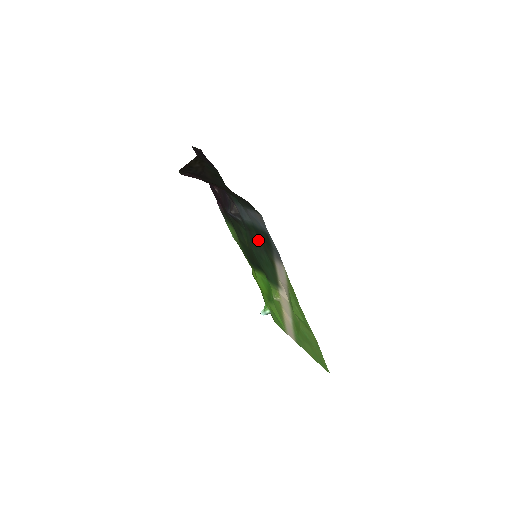
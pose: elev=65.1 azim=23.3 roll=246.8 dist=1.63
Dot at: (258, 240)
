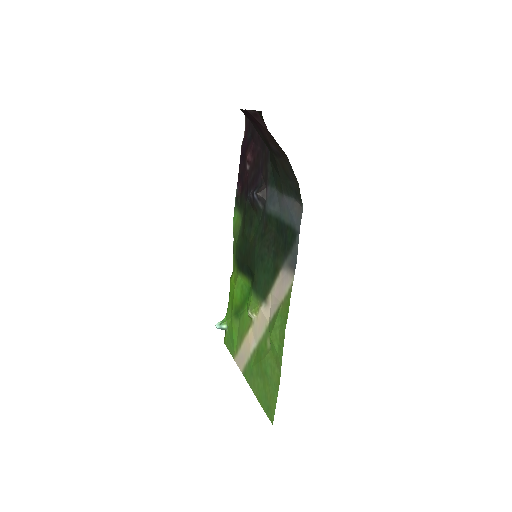
Dot at: (272, 238)
